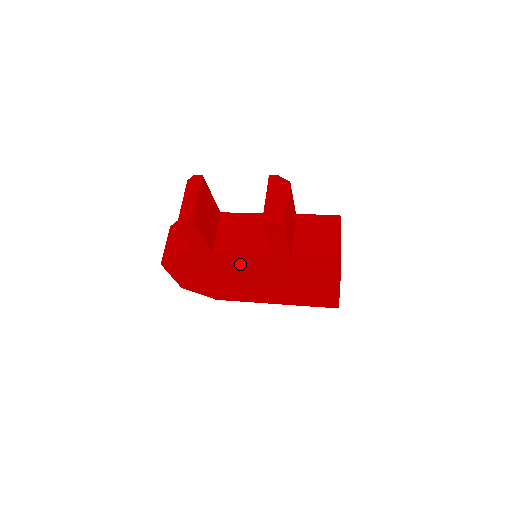
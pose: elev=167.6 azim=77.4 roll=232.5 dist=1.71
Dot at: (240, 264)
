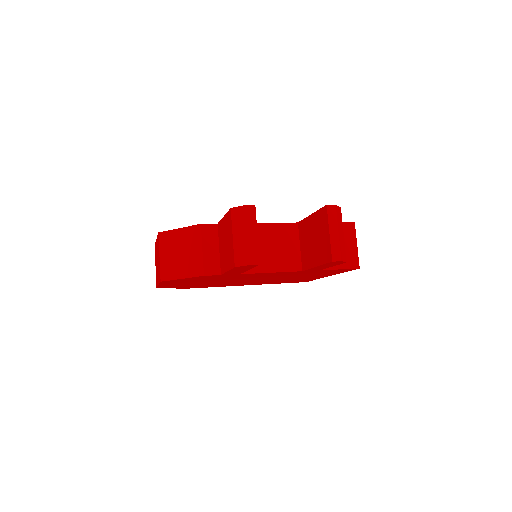
Dot at: (257, 275)
